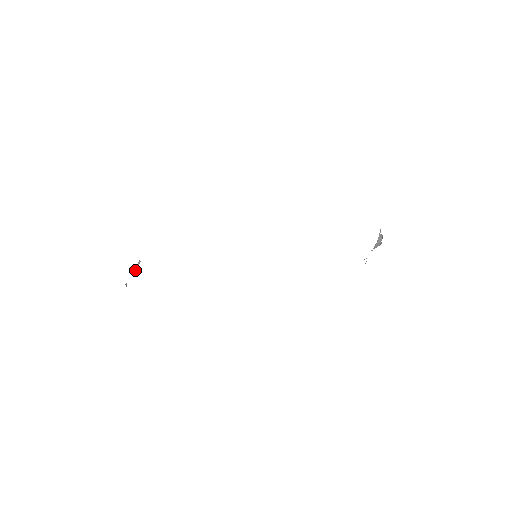
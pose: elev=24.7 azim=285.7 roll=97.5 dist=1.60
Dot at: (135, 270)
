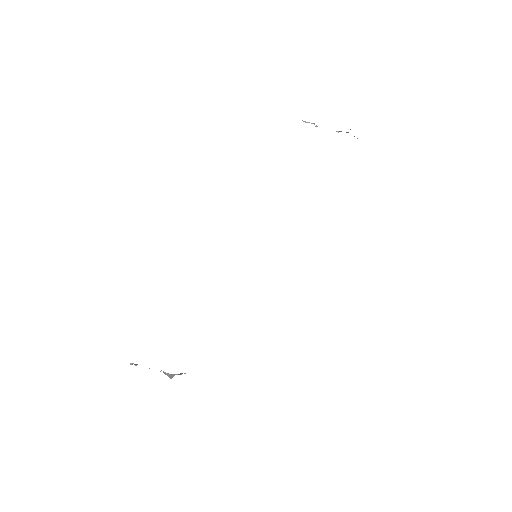
Dot at: occluded
